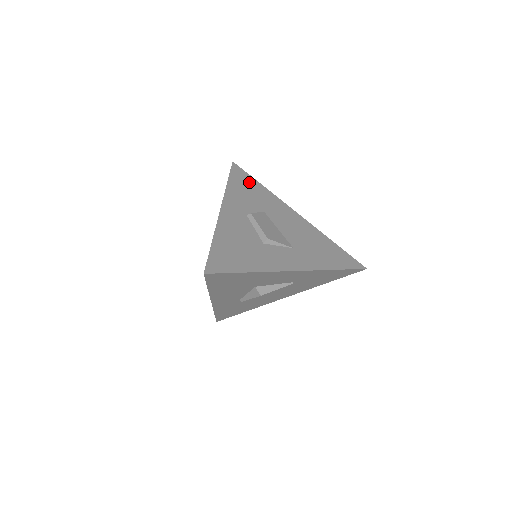
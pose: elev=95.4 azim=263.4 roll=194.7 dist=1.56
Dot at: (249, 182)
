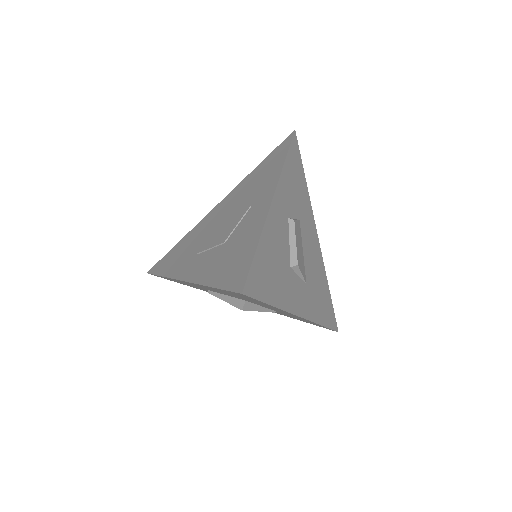
Dot at: (299, 169)
